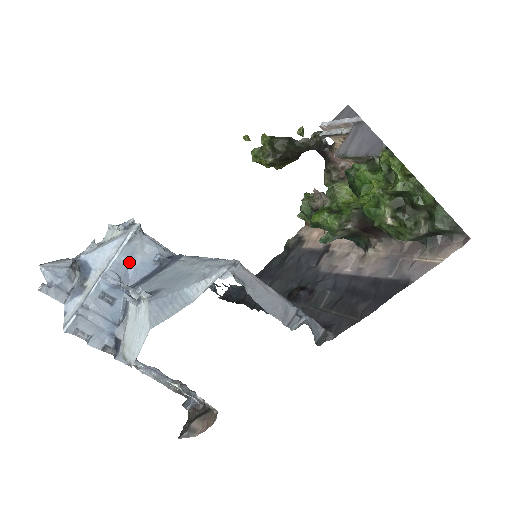
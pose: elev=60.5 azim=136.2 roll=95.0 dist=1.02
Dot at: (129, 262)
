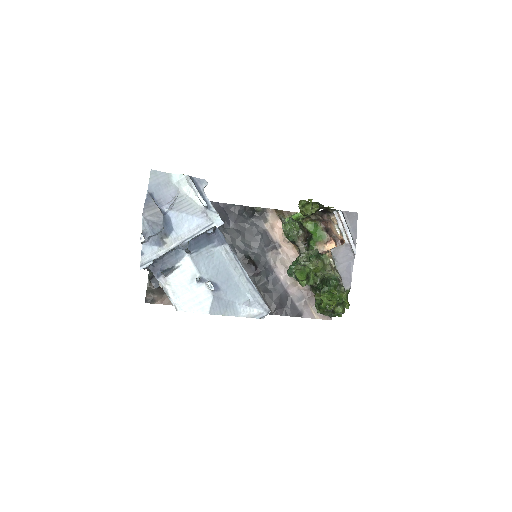
Dot at: (197, 235)
